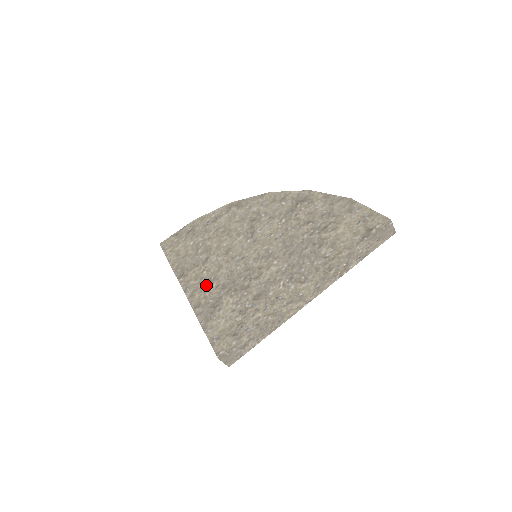
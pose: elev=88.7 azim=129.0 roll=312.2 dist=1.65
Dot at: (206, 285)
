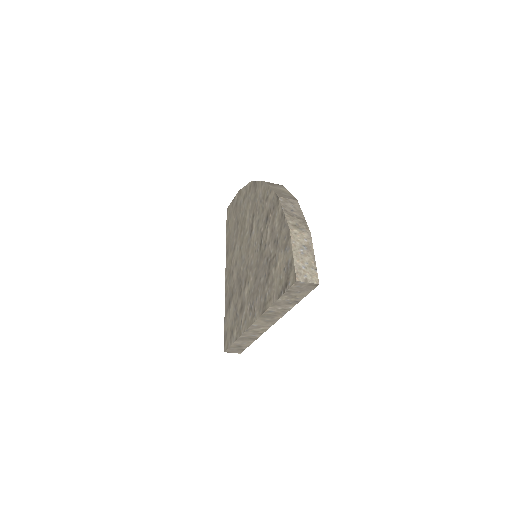
Dot at: (231, 276)
